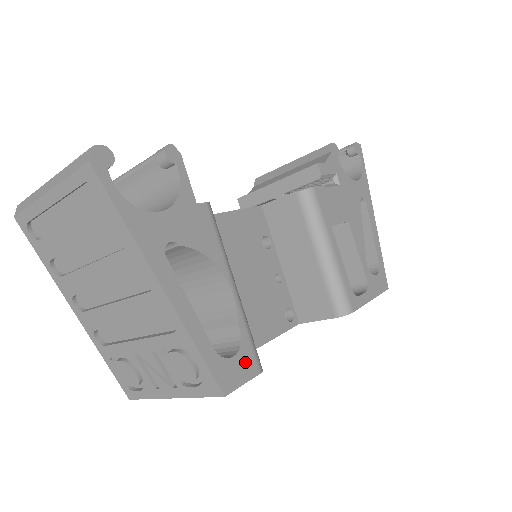
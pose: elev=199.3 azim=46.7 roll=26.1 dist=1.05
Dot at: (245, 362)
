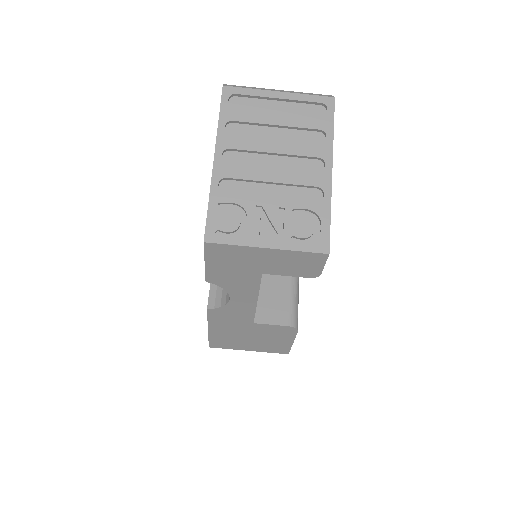
Dot at: occluded
